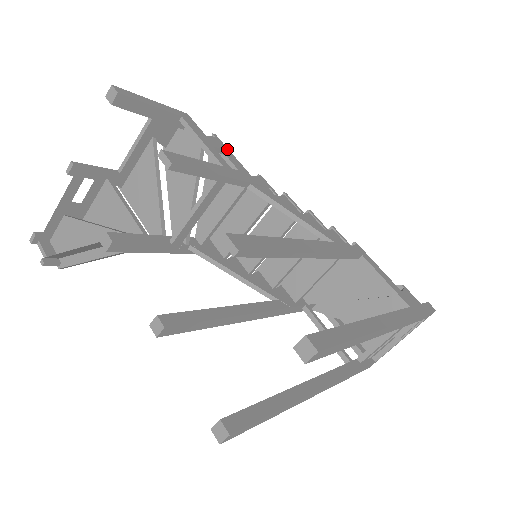
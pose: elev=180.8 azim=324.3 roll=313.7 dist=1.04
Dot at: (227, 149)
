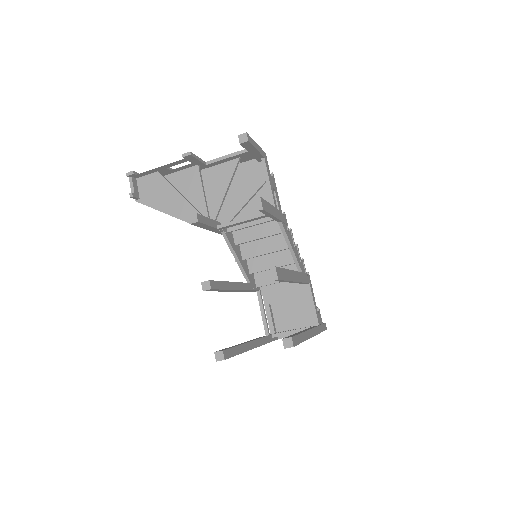
Dot at: (276, 188)
